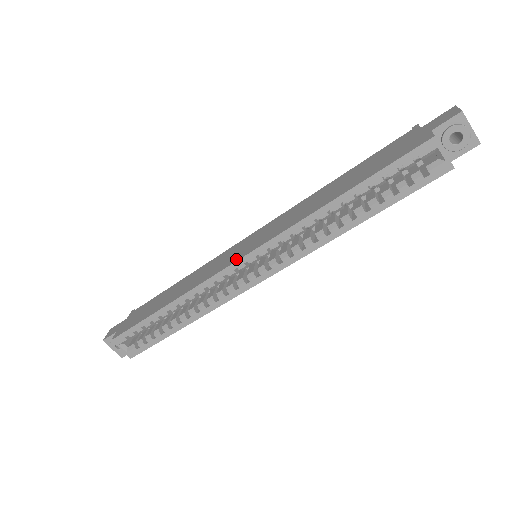
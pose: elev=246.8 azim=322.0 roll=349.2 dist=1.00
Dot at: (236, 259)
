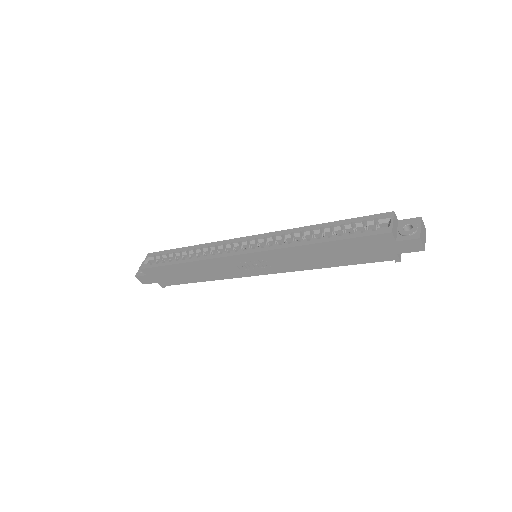
Dot at: (247, 238)
